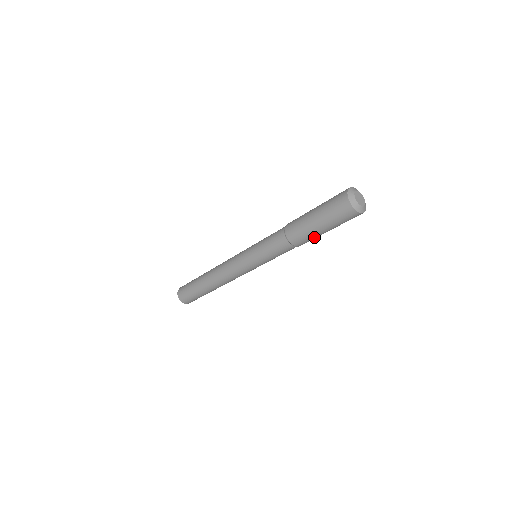
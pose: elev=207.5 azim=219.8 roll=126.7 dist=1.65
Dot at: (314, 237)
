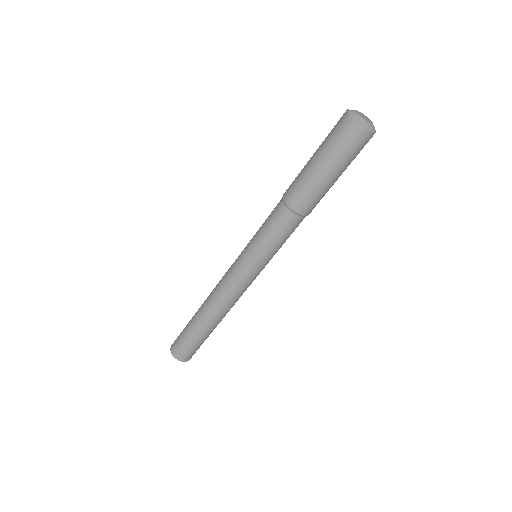
Dot at: (308, 184)
